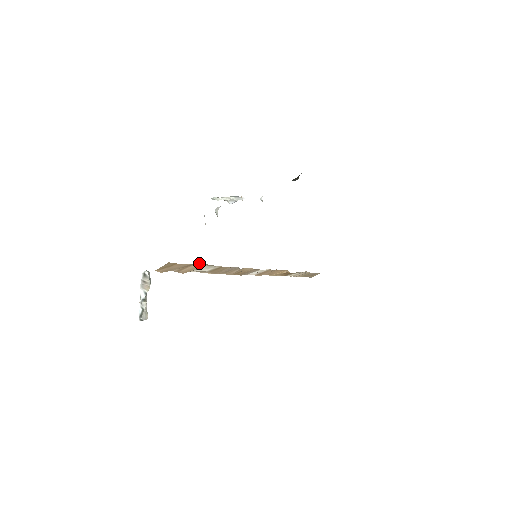
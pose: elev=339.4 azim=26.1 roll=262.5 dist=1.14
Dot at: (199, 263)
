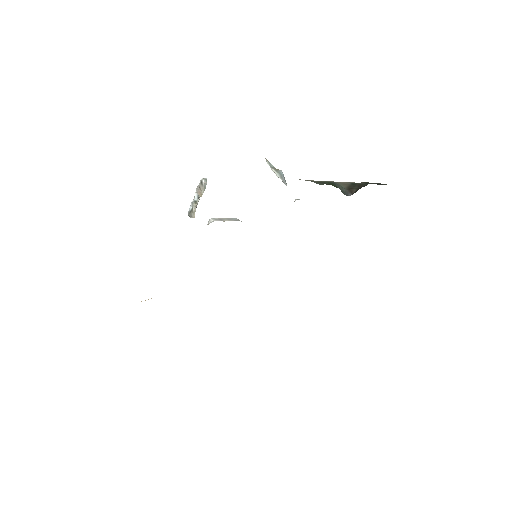
Dot at: occluded
